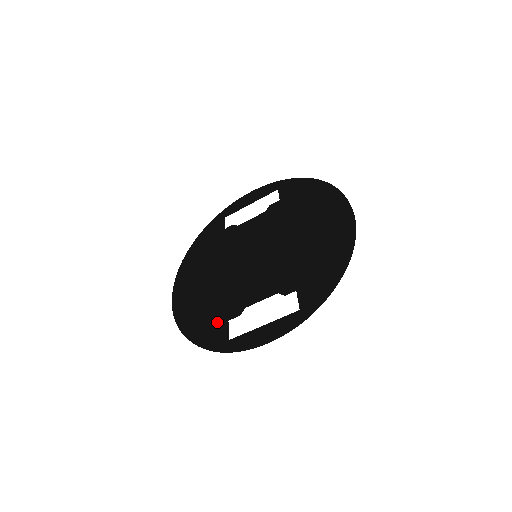
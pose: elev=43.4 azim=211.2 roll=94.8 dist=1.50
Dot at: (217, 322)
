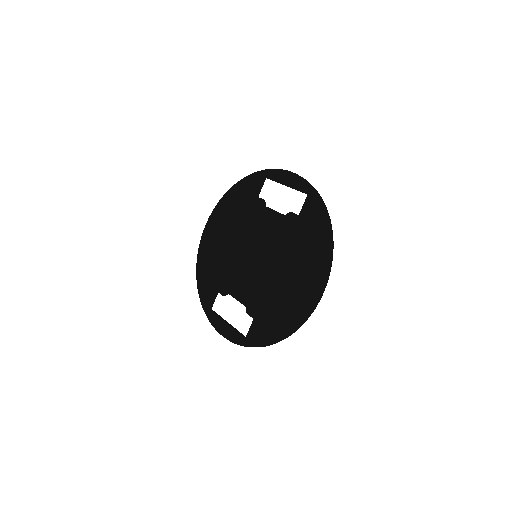
Dot at: (212, 287)
